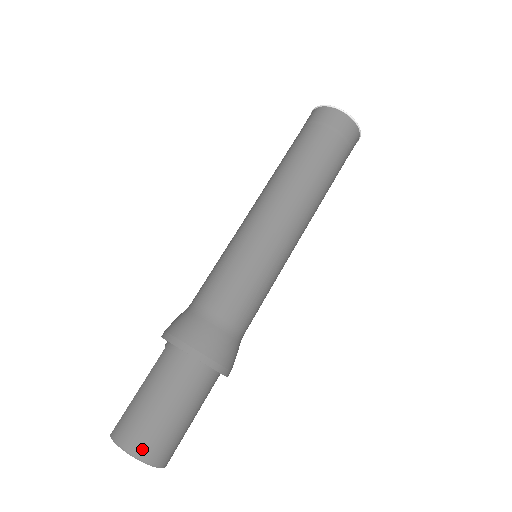
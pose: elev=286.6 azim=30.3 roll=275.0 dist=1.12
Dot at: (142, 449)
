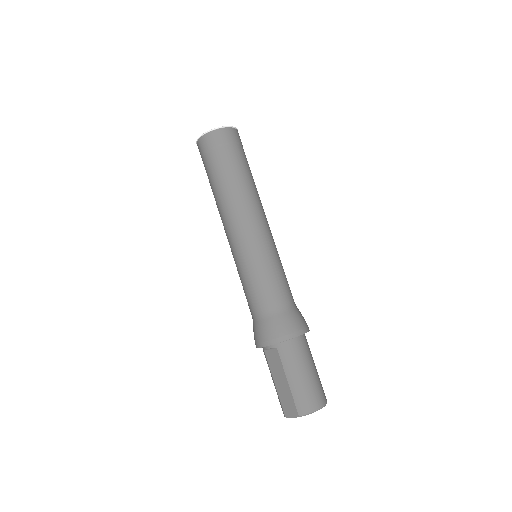
Dot at: (322, 400)
